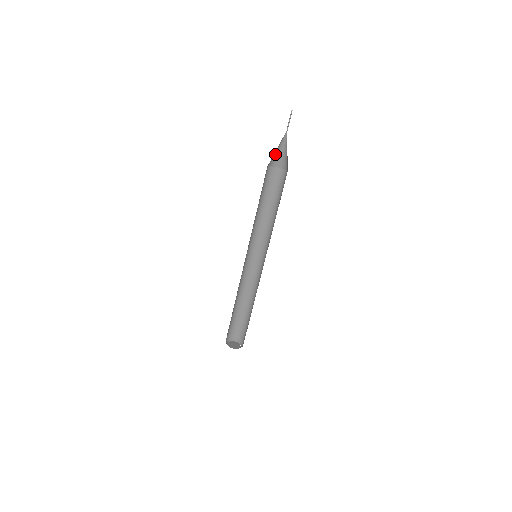
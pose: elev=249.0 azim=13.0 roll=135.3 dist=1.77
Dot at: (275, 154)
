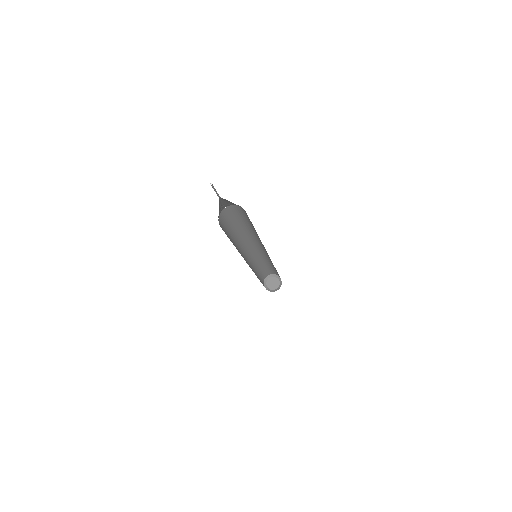
Dot at: (223, 203)
